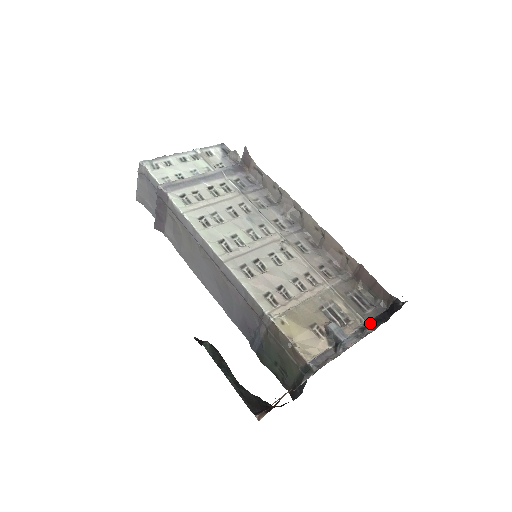
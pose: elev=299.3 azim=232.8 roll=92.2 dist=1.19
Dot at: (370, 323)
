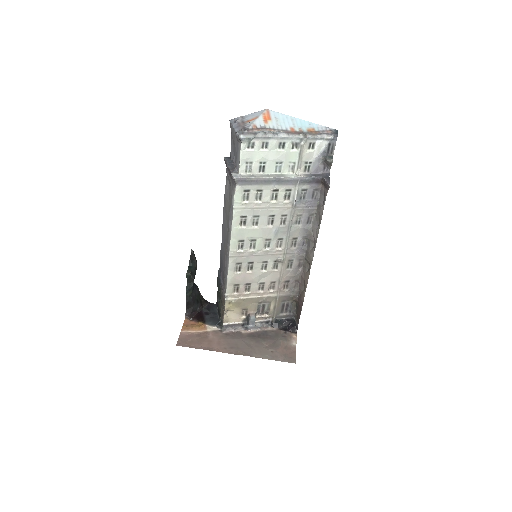
Dot at: (275, 322)
